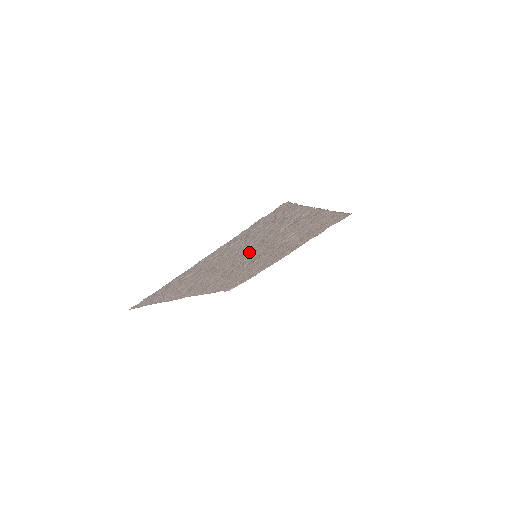
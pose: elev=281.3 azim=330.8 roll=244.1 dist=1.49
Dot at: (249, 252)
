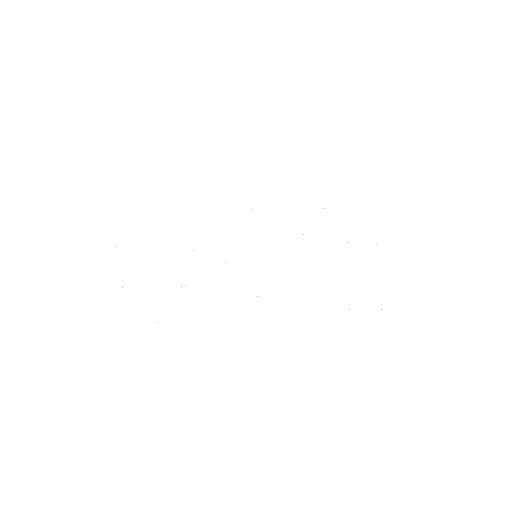
Dot at: occluded
